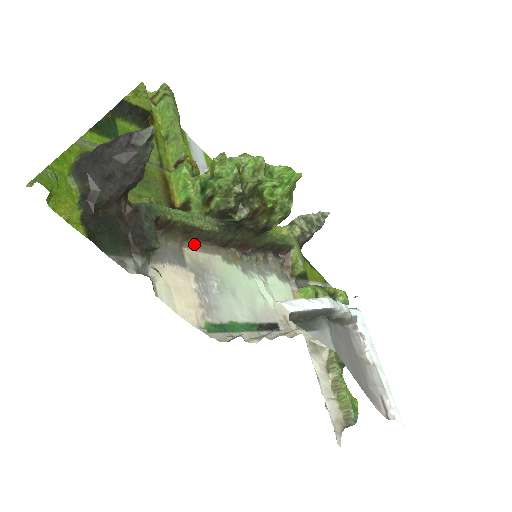
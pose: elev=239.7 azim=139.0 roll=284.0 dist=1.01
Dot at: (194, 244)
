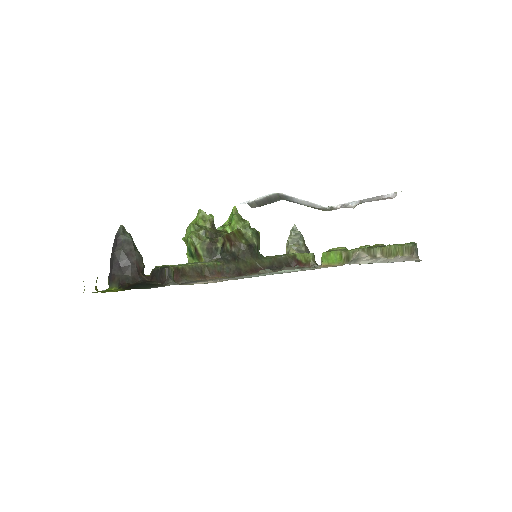
Dot at: (213, 279)
